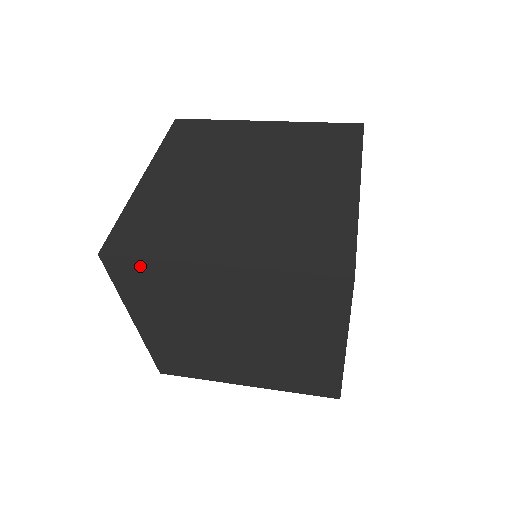
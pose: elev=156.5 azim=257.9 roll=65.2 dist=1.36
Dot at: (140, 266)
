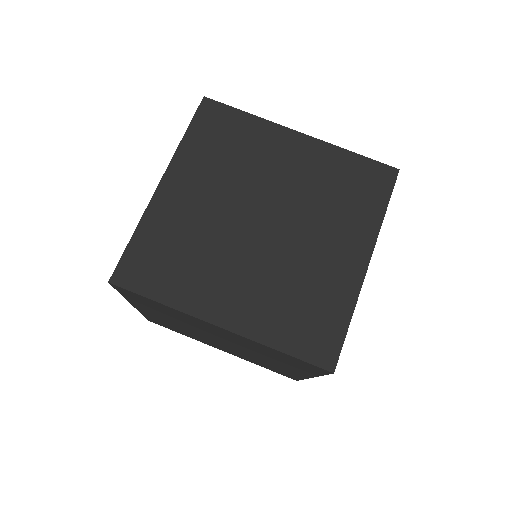
Dot at: occluded
